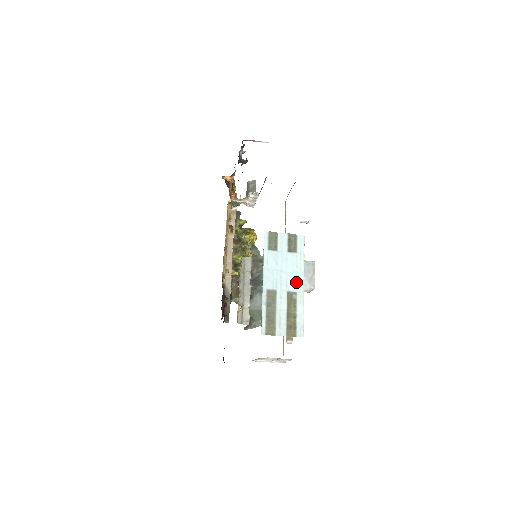
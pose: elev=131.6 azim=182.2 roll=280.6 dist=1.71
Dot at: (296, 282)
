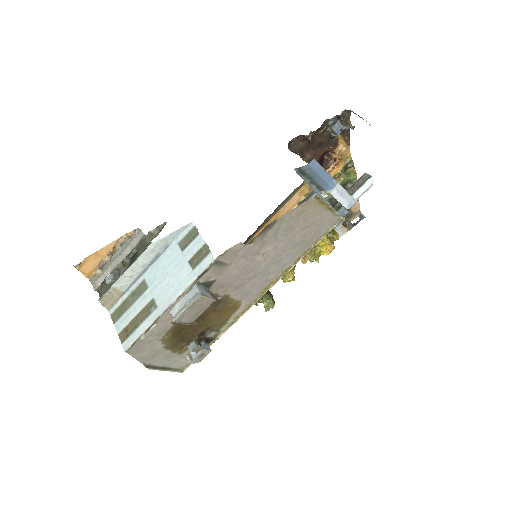
Dot at: (166, 297)
